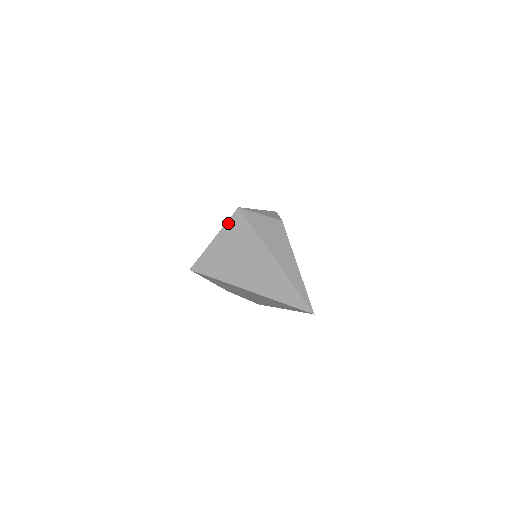
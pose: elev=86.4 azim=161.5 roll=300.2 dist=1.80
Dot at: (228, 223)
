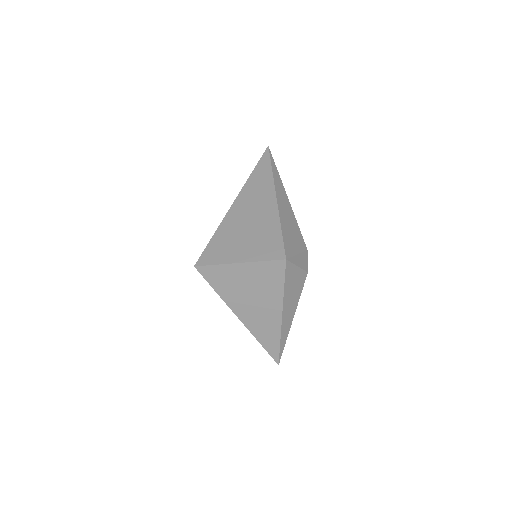
Dot at: (265, 263)
